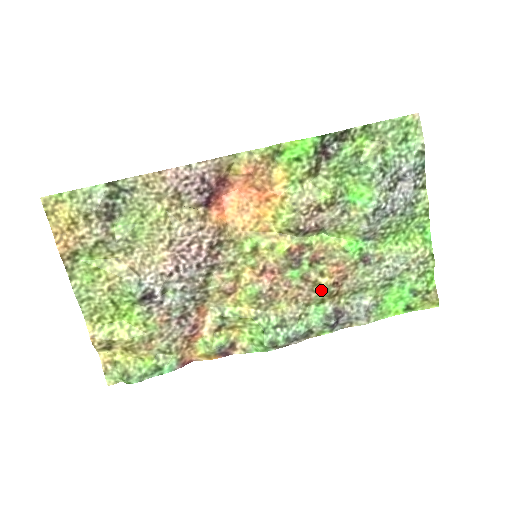
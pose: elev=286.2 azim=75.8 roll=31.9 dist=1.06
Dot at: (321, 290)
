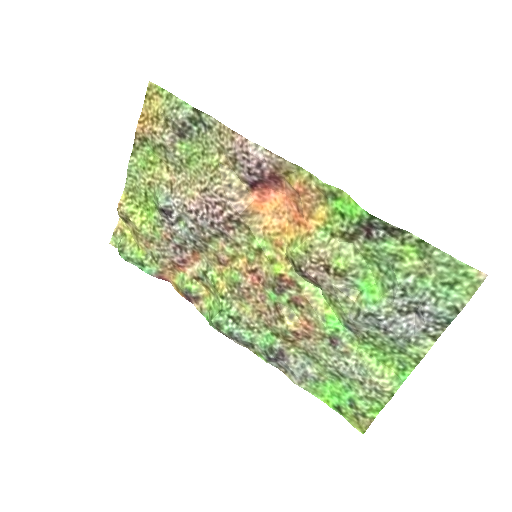
Dot at: (281, 327)
